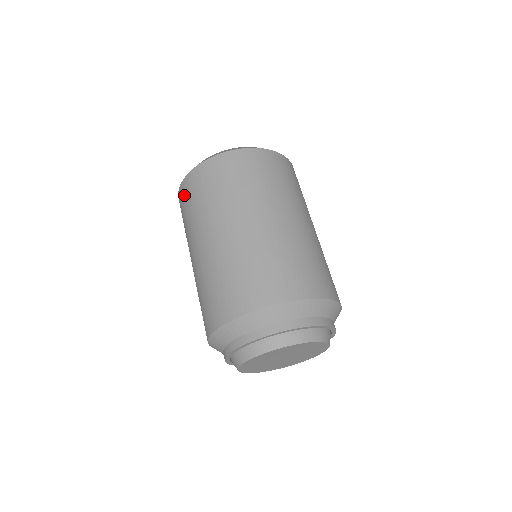
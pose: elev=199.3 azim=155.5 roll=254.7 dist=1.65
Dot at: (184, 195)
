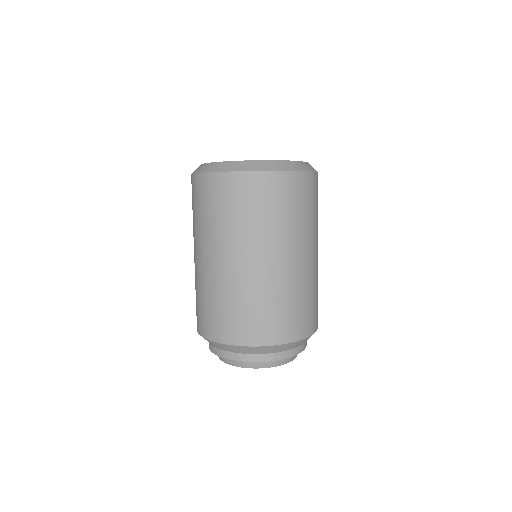
Dot at: occluded
